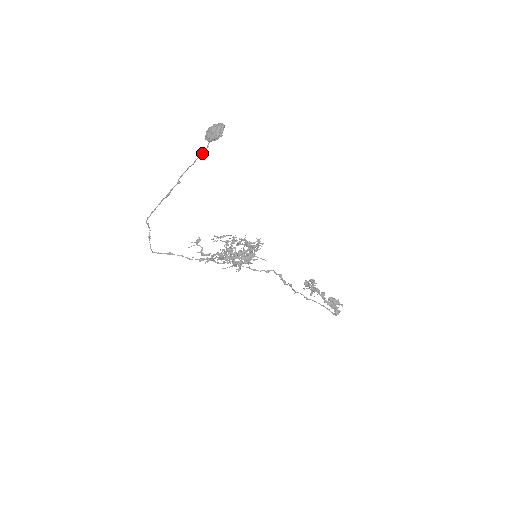
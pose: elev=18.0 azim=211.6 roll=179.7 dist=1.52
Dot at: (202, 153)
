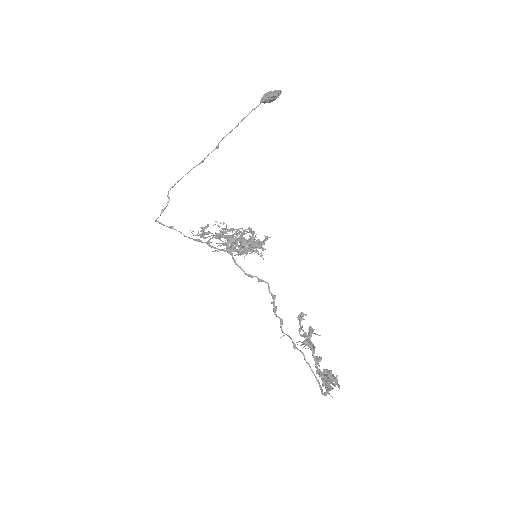
Dot at: occluded
